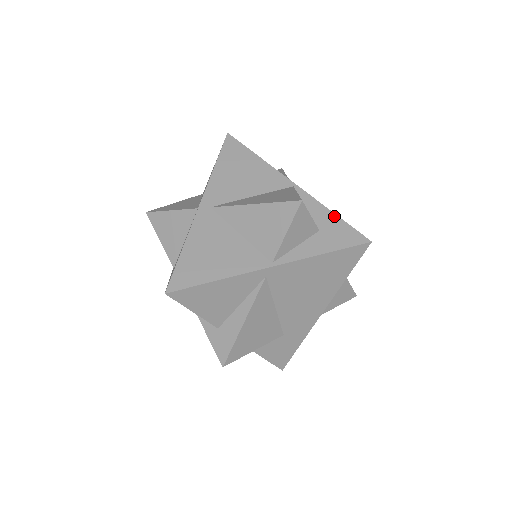
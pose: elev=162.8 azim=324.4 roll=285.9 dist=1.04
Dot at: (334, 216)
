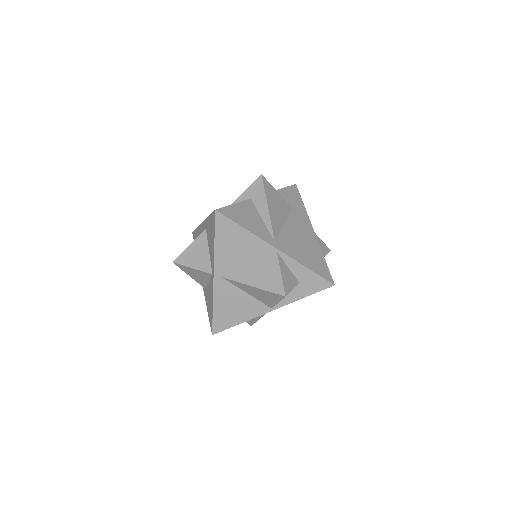
Dot at: (308, 271)
